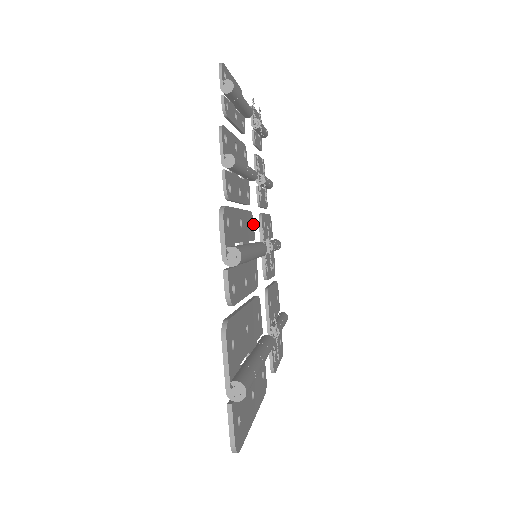
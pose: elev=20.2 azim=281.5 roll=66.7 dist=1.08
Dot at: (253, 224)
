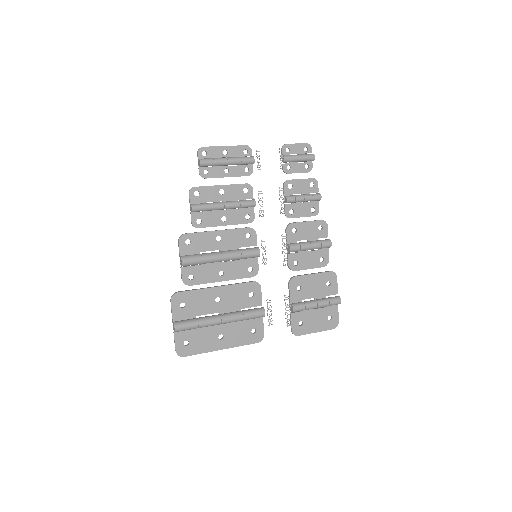
Dot at: (255, 235)
